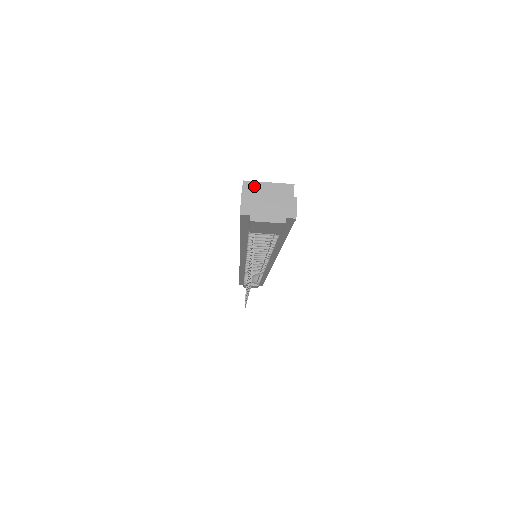
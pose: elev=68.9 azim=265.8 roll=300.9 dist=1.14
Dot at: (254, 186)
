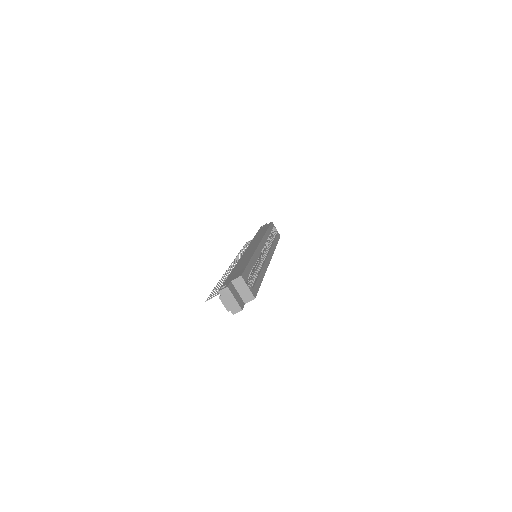
Dot at: (242, 282)
